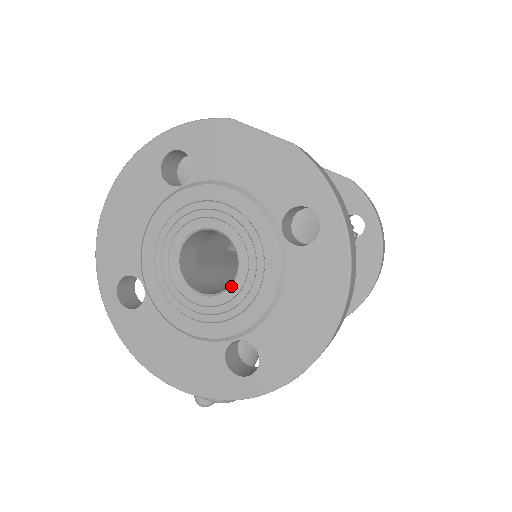
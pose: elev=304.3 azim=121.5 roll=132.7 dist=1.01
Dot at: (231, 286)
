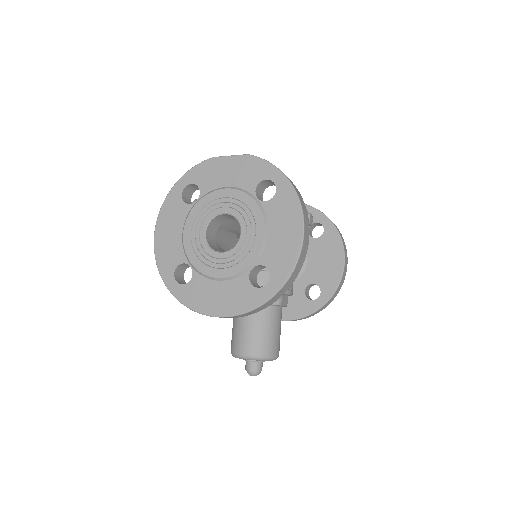
Dot at: (240, 238)
